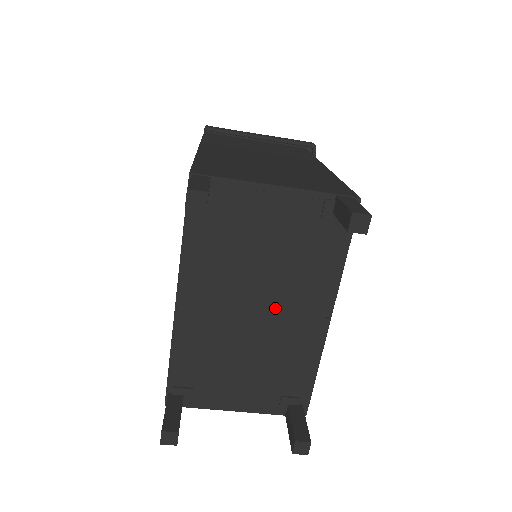
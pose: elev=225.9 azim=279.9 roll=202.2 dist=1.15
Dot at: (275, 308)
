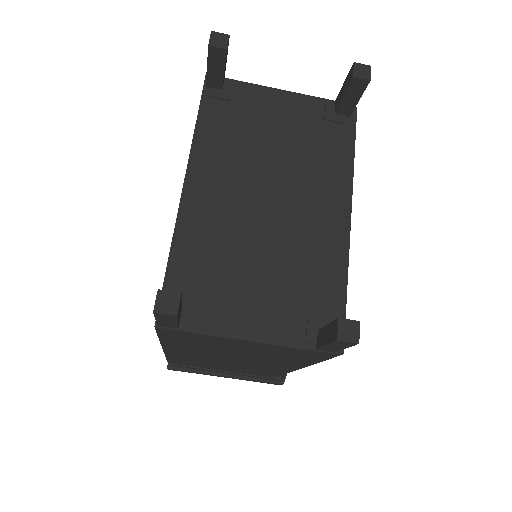
Dot at: (290, 201)
